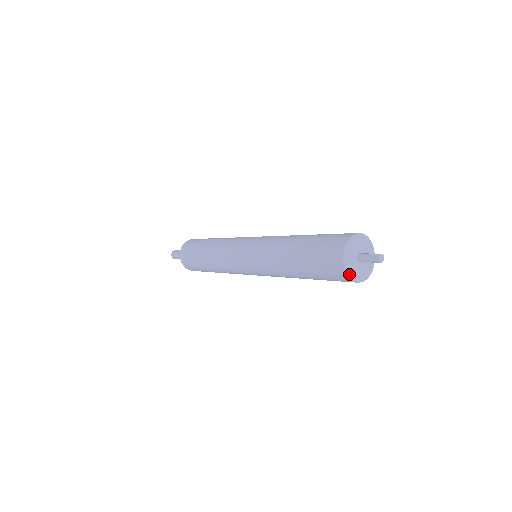
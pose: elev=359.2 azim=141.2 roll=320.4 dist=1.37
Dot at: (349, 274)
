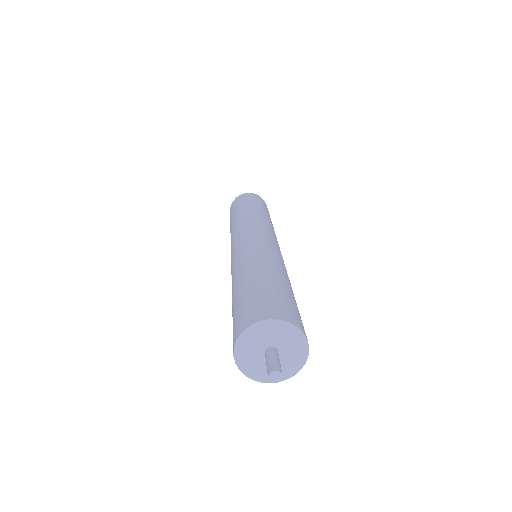
Dot at: (239, 363)
